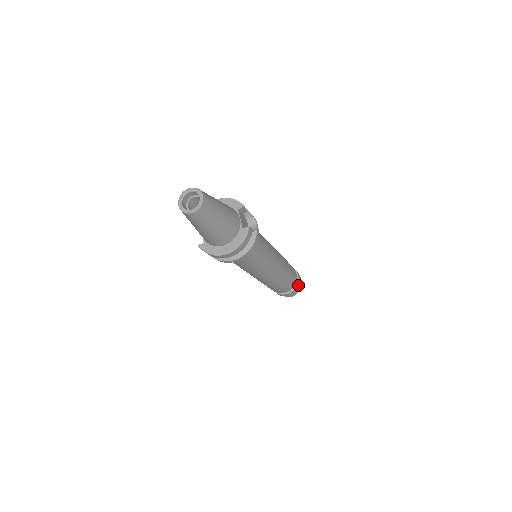
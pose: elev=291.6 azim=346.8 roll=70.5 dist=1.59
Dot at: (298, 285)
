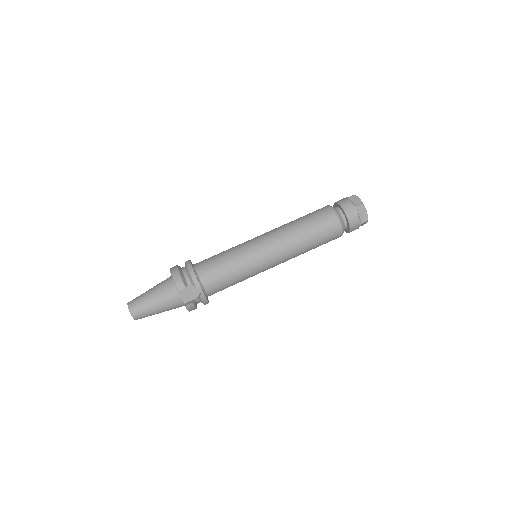
Dot at: (354, 228)
